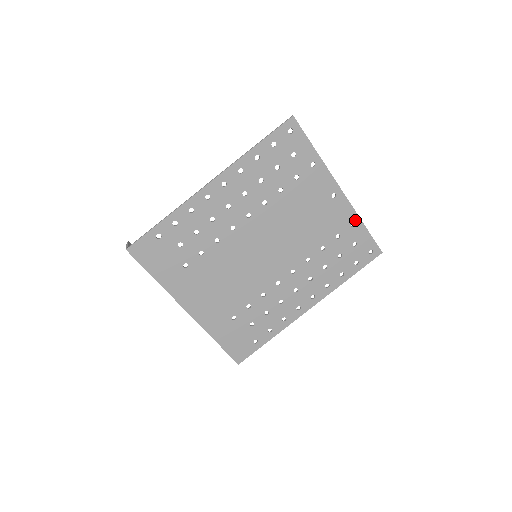
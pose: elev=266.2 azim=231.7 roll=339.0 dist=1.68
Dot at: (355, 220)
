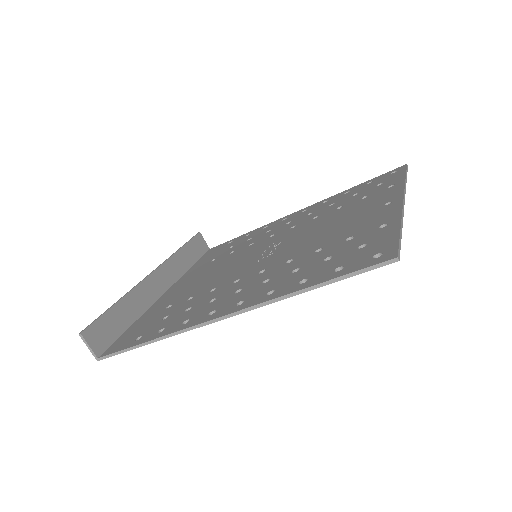
Dot at: occluded
